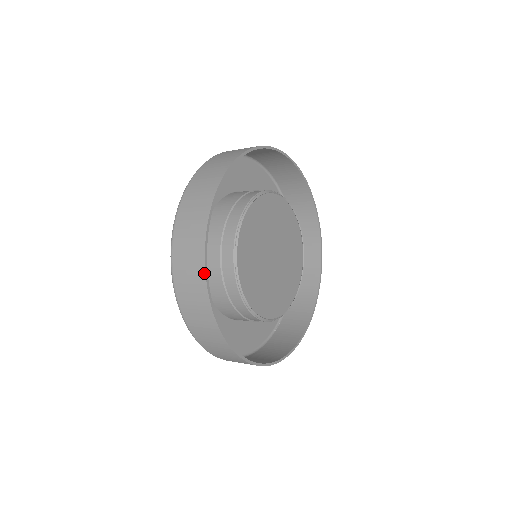
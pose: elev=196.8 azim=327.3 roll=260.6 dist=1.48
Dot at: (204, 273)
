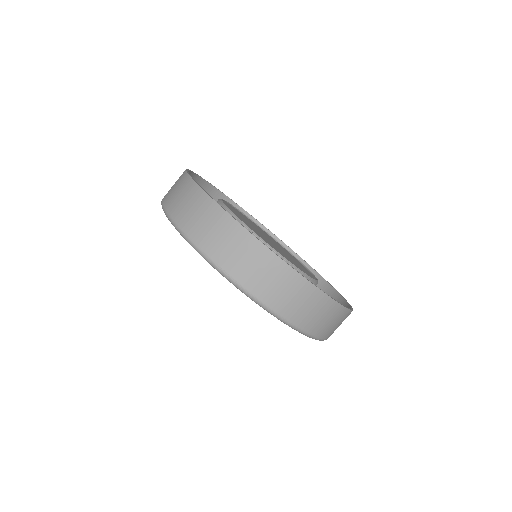
Dot at: (187, 175)
